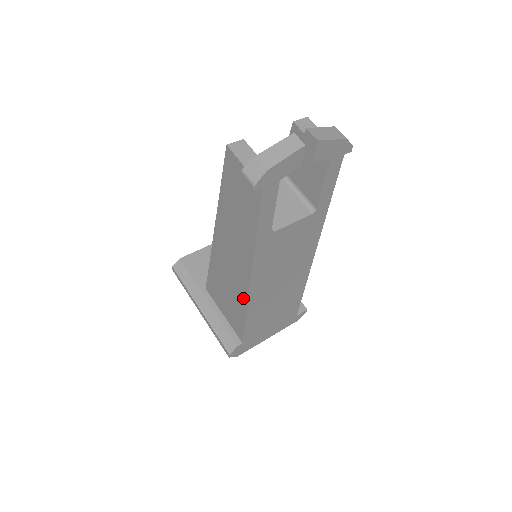
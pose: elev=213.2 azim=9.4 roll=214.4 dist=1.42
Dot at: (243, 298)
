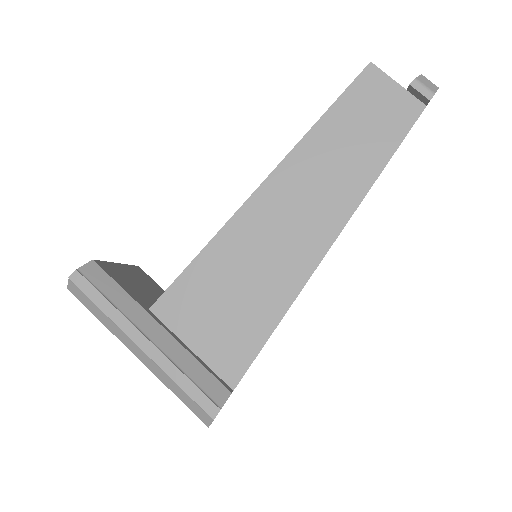
Dot at: (292, 284)
